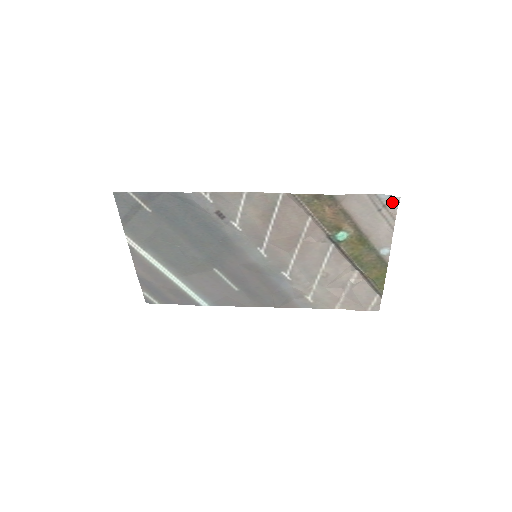
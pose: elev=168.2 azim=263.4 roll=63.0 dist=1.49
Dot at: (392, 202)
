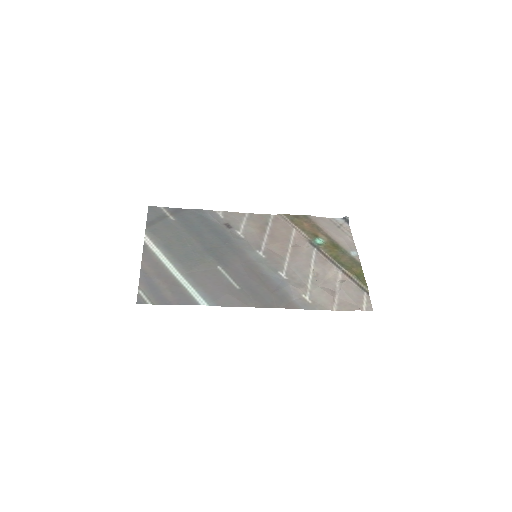
Dot at: (345, 223)
